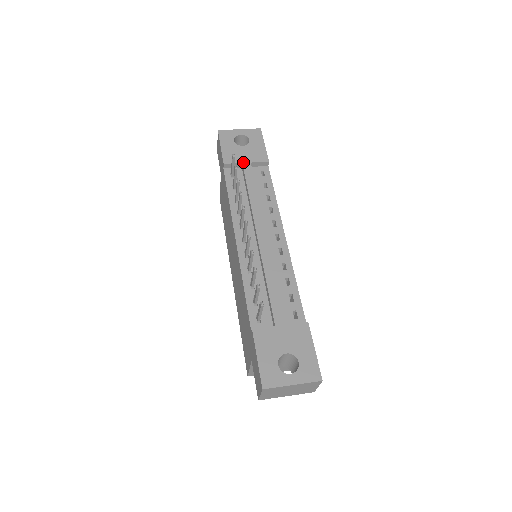
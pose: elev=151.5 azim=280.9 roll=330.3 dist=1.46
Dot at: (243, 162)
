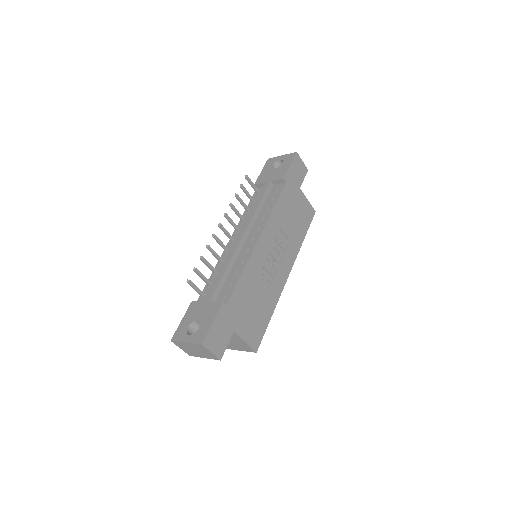
Dot at: (267, 181)
